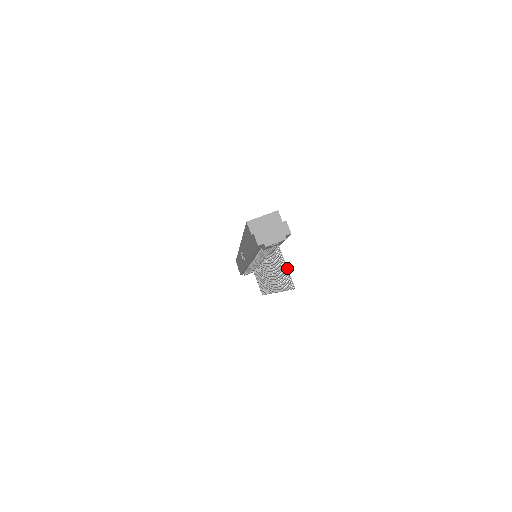
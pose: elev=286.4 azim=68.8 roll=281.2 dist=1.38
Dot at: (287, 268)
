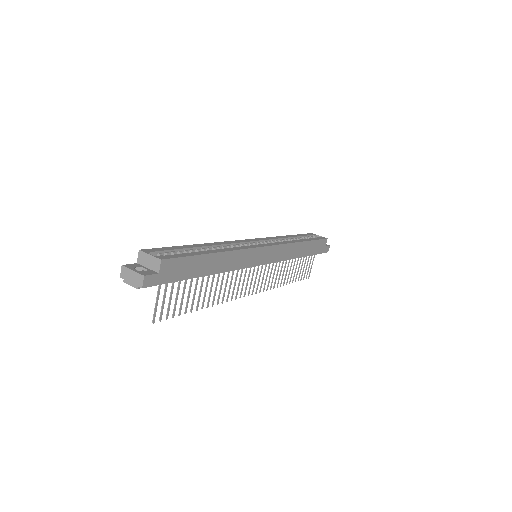
Dot at: (155, 305)
